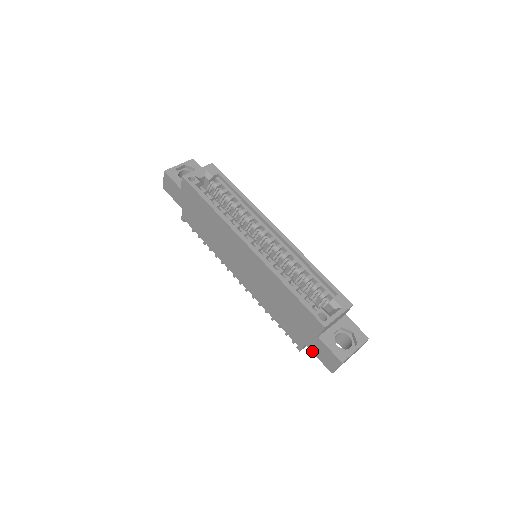
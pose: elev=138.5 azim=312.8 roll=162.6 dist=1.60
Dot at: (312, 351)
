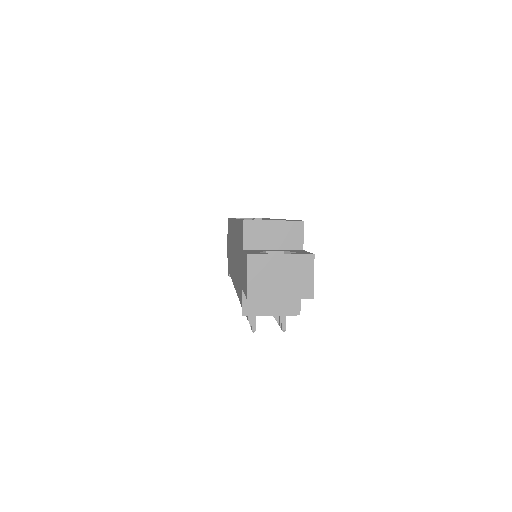
Dot at: (243, 290)
